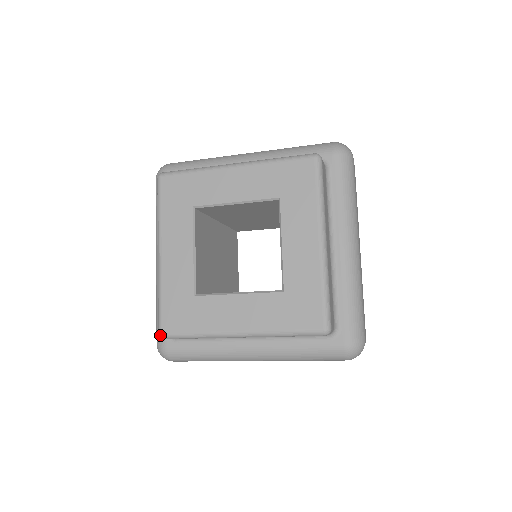
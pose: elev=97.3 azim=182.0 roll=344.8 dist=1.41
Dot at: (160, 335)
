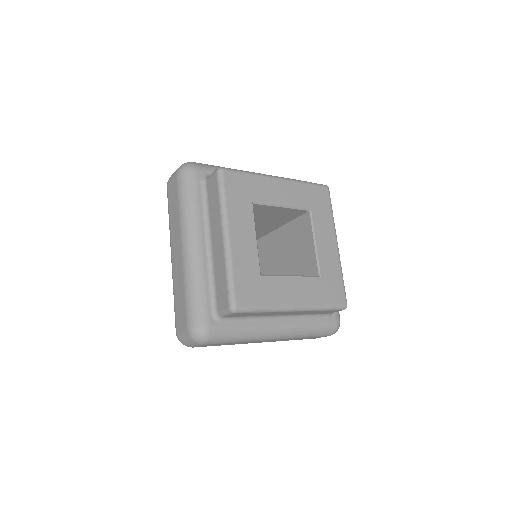
Dot at: (234, 309)
